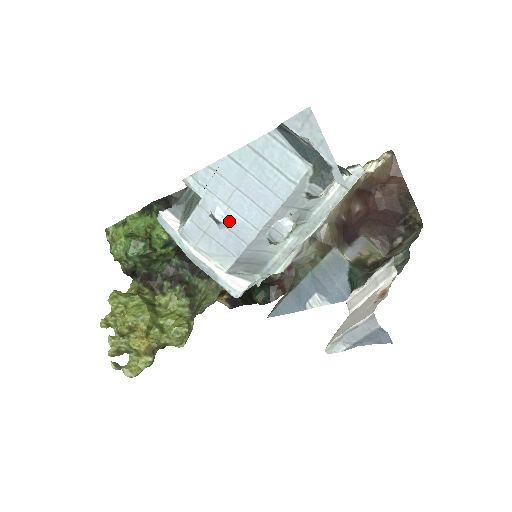
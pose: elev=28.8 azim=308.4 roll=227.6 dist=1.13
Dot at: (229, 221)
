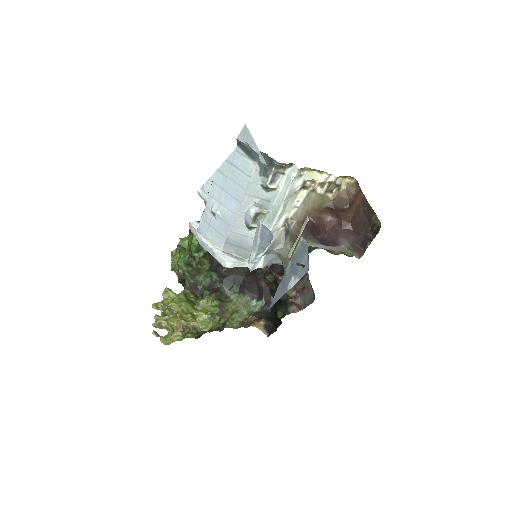
Dot at: (220, 213)
